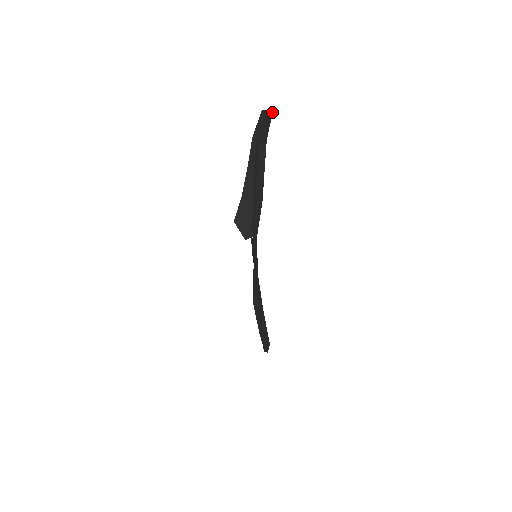
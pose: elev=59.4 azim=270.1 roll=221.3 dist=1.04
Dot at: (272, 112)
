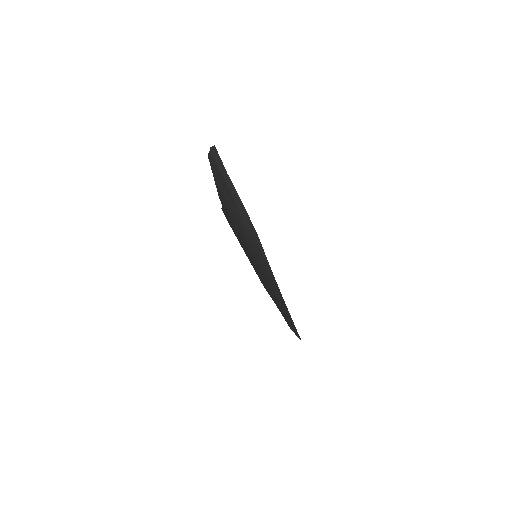
Dot at: (215, 147)
